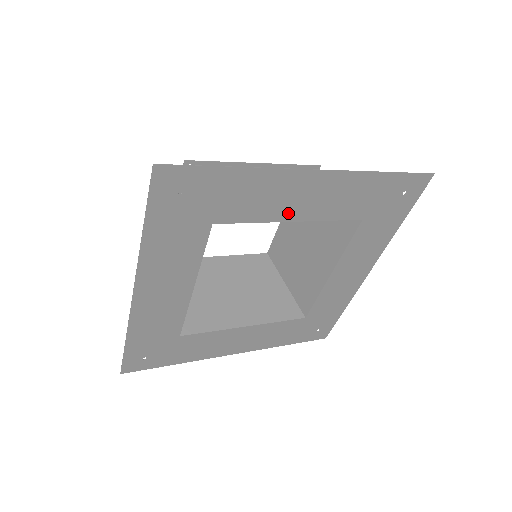
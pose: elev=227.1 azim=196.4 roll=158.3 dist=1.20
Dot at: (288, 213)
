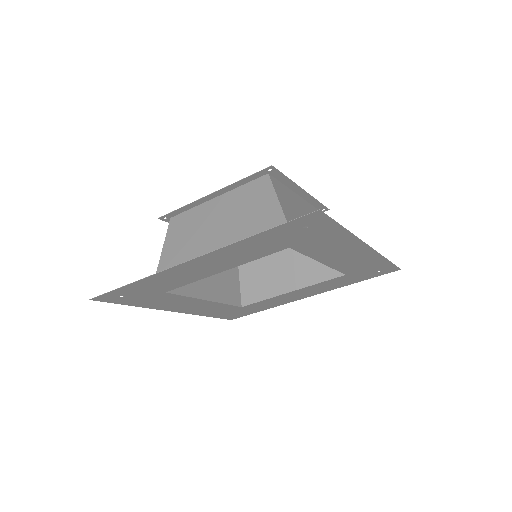
Dot at: (326, 258)
